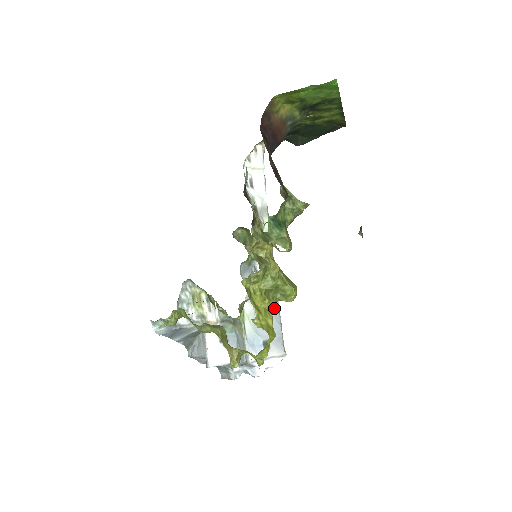
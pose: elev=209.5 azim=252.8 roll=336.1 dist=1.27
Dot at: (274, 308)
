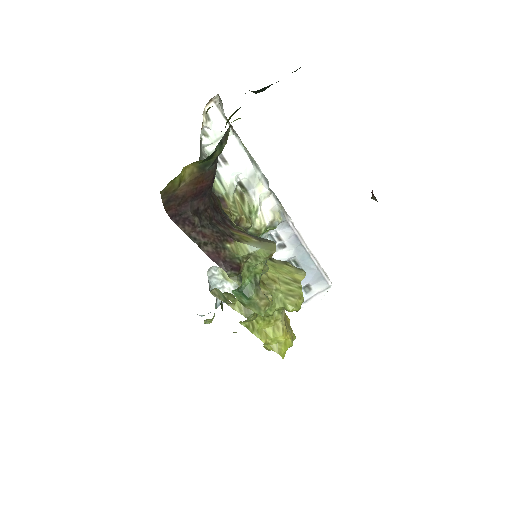
Dot at: (304, 259)
